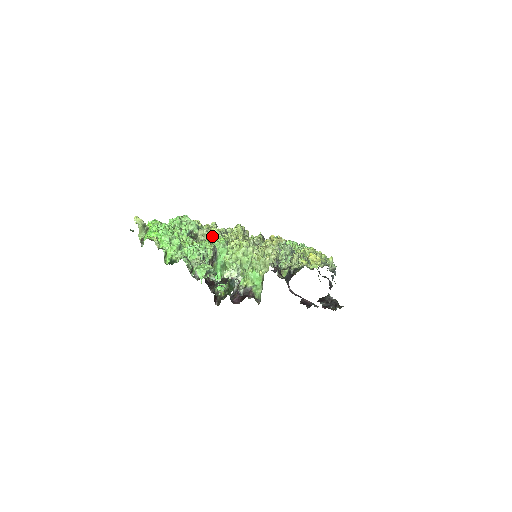
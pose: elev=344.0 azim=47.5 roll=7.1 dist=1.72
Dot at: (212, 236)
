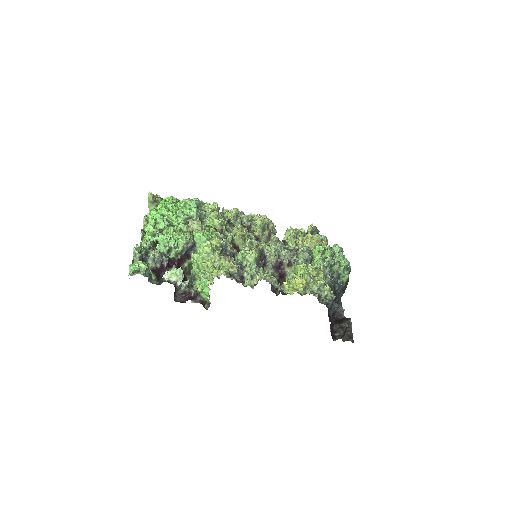
Dot at: (198, 229)
